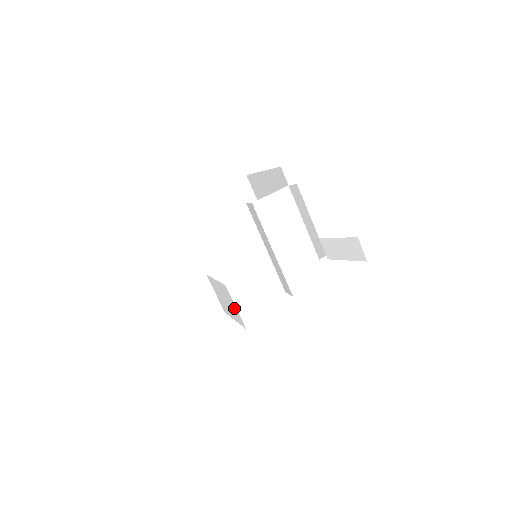
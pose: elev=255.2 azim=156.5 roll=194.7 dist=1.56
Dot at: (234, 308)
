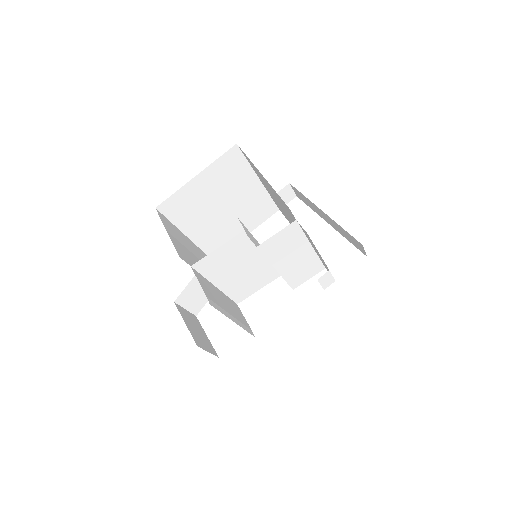
Dot at: (240, 318)
